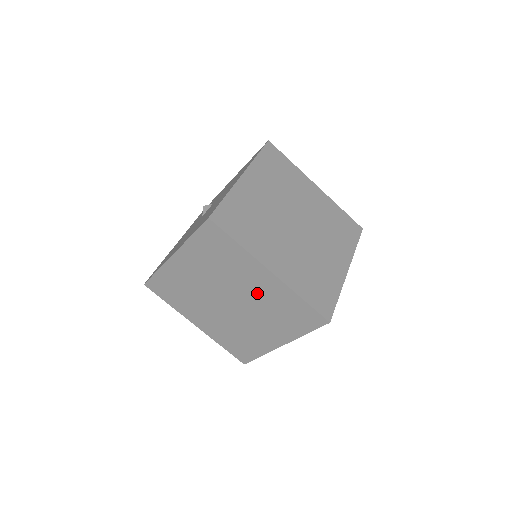
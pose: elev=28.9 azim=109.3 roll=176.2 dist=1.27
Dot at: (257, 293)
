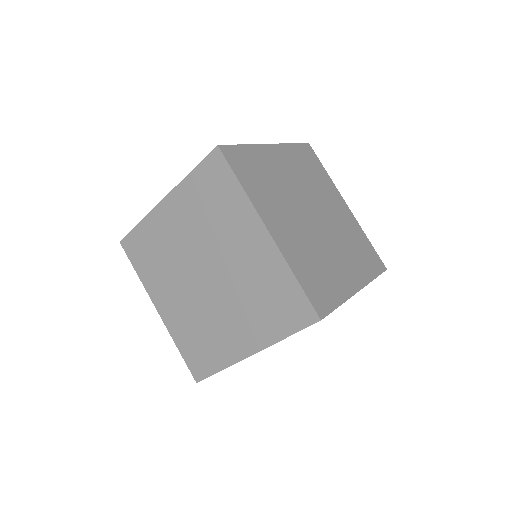
Dot at: (243, 263)
